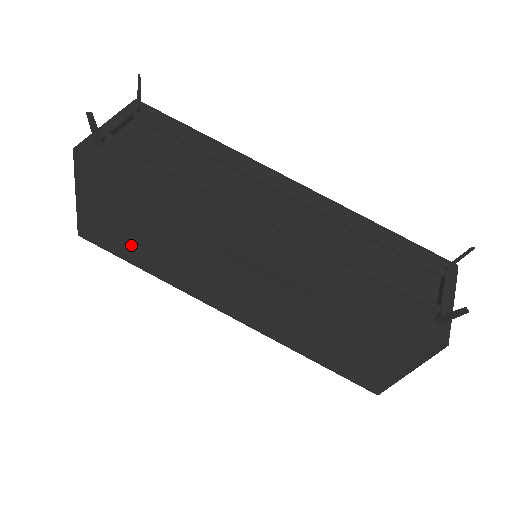
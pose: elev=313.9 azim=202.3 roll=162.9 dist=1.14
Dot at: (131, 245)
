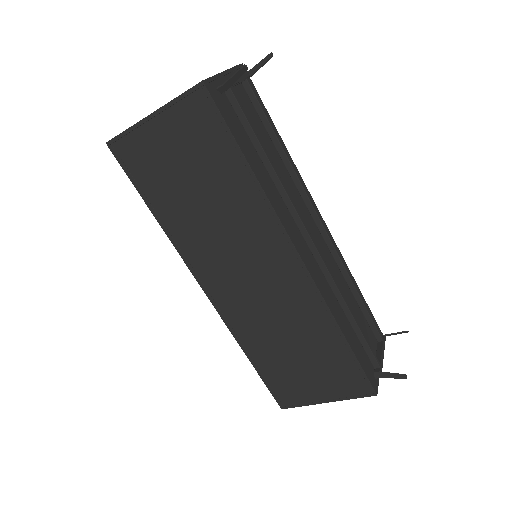
Dot at: (166, 188)
